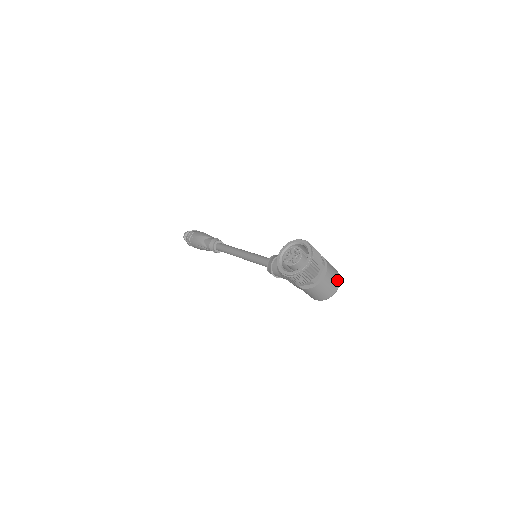
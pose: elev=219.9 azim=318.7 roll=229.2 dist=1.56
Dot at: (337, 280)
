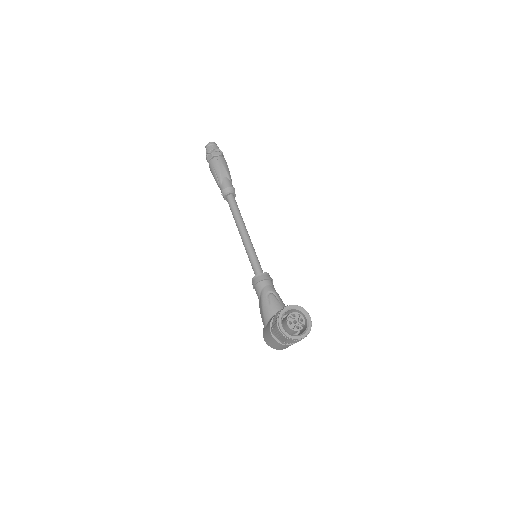
Dot at: occluded
